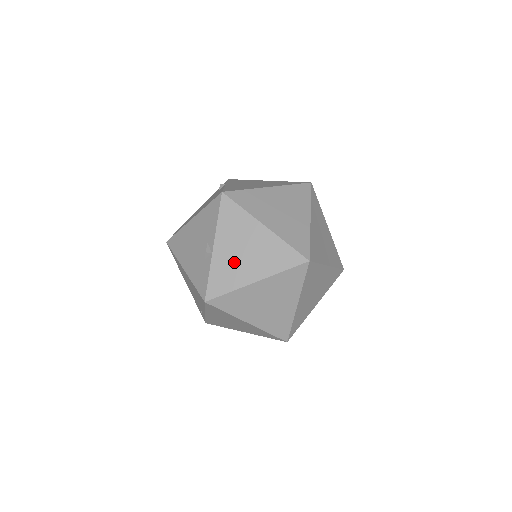
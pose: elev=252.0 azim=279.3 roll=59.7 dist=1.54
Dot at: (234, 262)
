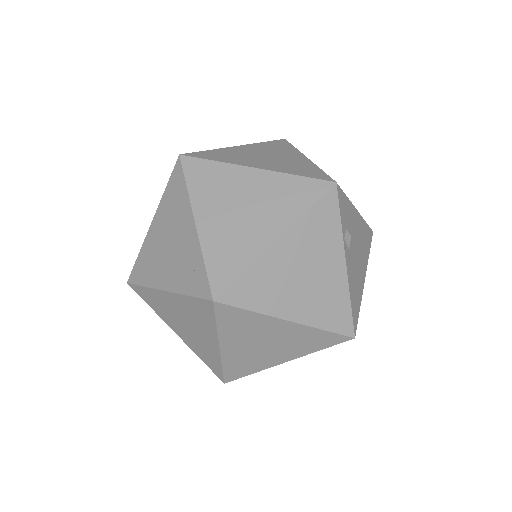
Dot at: occluded
